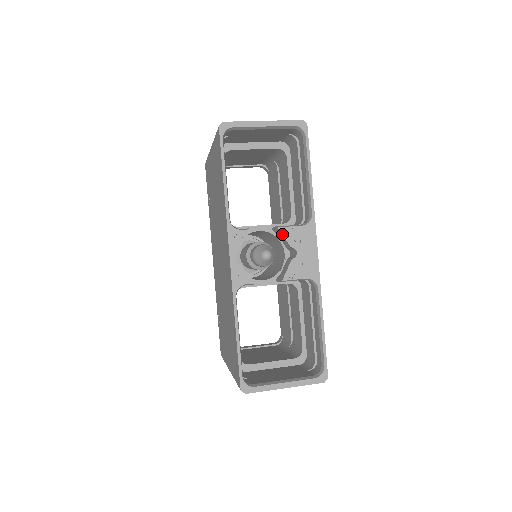
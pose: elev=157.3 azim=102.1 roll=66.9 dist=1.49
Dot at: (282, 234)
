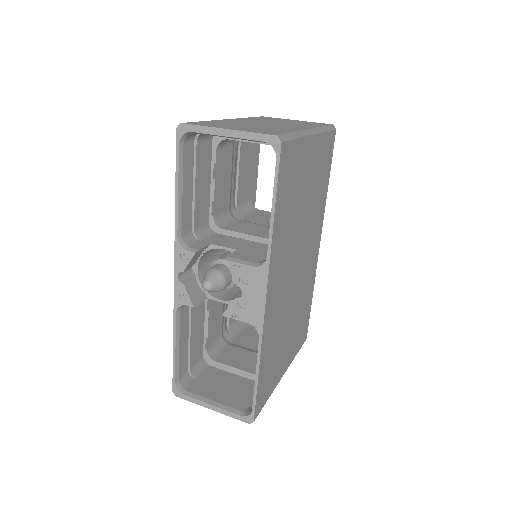
Dot at: (229, 268)
